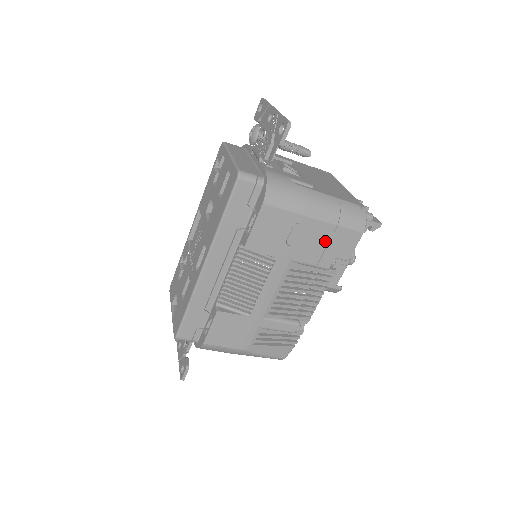
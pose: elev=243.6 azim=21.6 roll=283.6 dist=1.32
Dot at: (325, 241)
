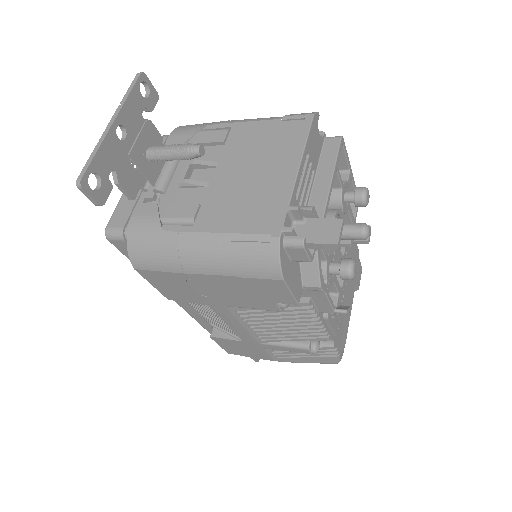
Dot at: (242, 290)
